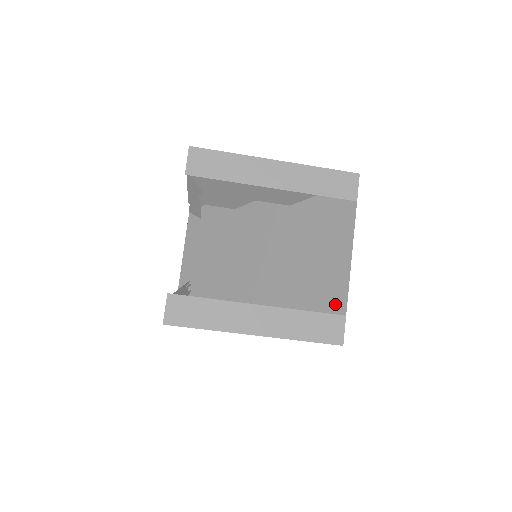
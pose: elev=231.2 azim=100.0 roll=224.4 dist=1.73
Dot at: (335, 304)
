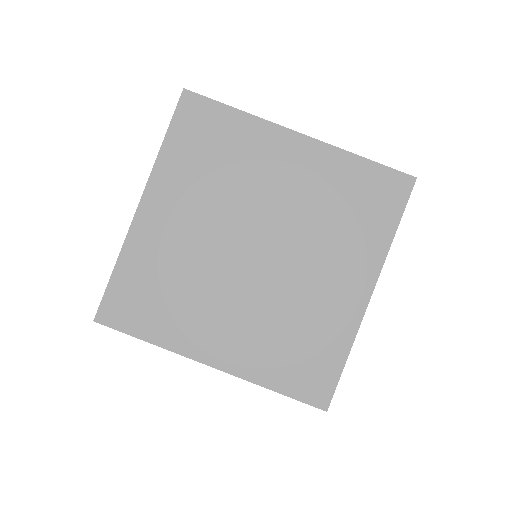
Dot at: occluded
